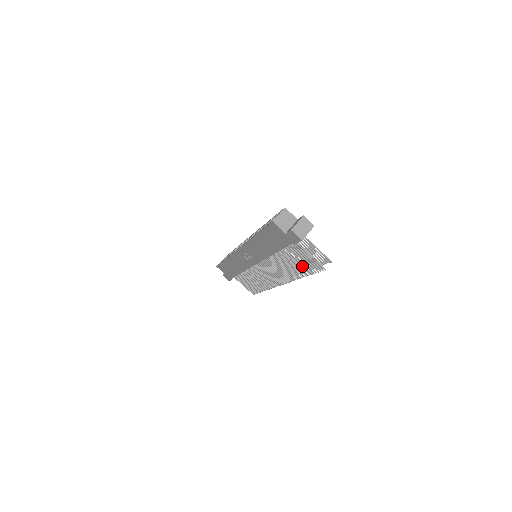
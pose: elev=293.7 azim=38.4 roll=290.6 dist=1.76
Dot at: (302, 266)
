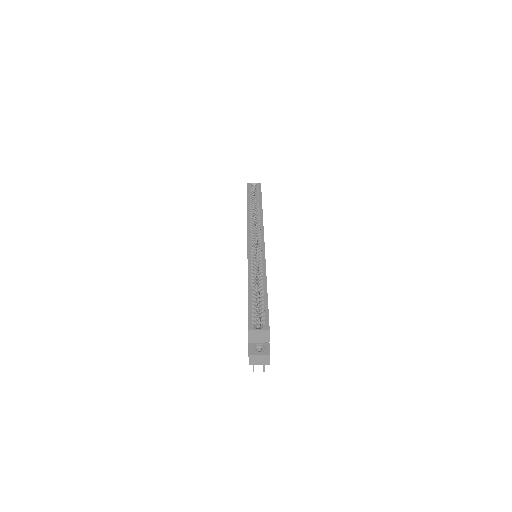
Dot at: occluded
